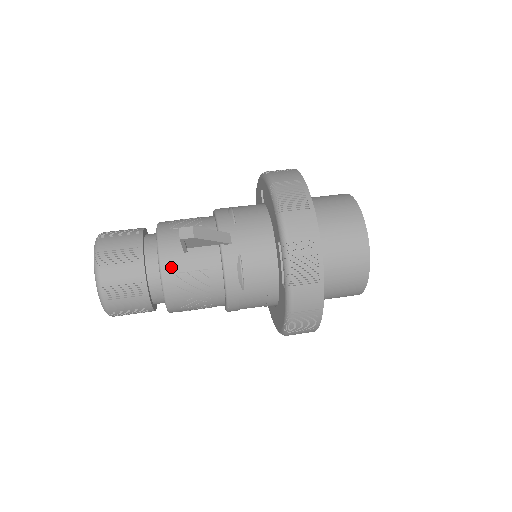
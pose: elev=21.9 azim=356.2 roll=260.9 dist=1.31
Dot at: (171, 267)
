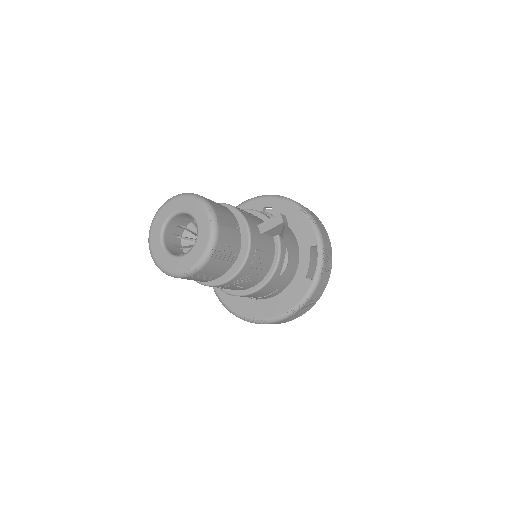
Dot at: (255, 243)
